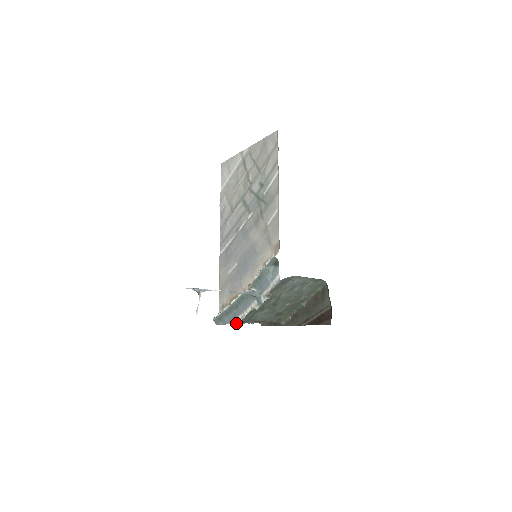
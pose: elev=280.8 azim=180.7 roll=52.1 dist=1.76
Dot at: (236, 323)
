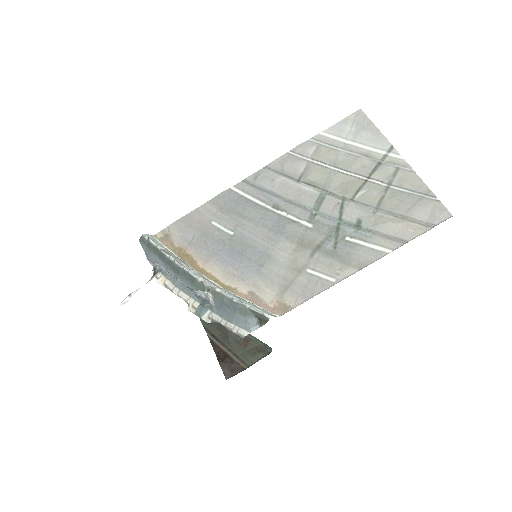
Dot at: (157, 278)
